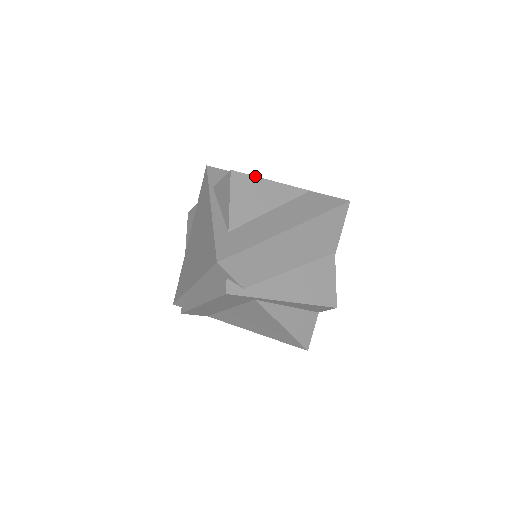
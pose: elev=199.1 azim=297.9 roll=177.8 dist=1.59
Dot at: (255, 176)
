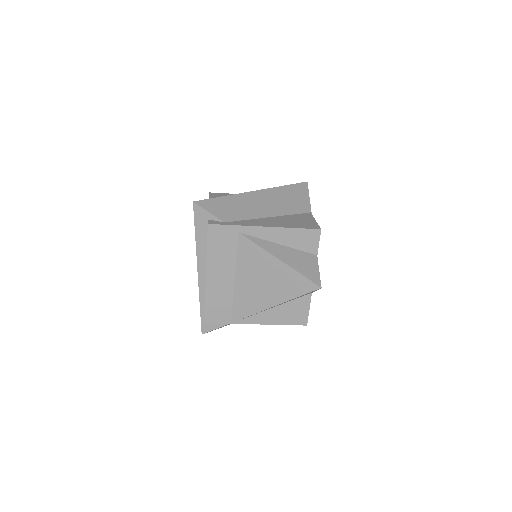
Dot at: (230, 194)
